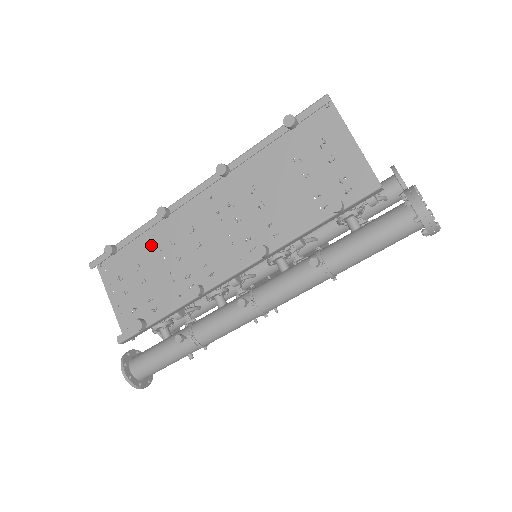
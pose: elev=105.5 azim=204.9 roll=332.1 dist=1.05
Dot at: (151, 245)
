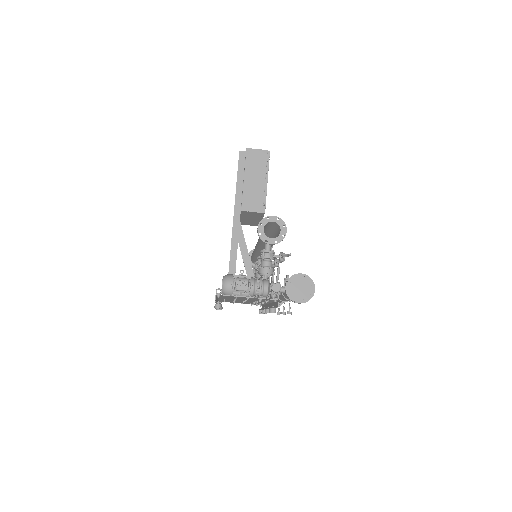
Dot at: occluded
